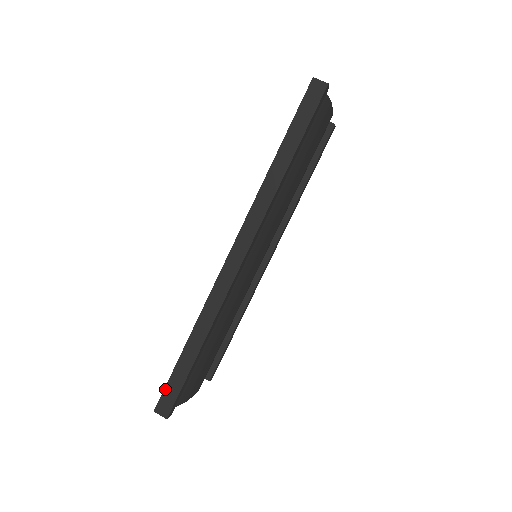
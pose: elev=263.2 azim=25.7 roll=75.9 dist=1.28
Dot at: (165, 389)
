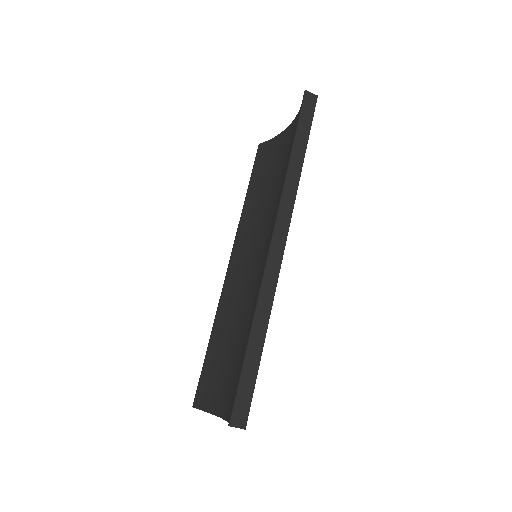
Dot at: (237, 396)
